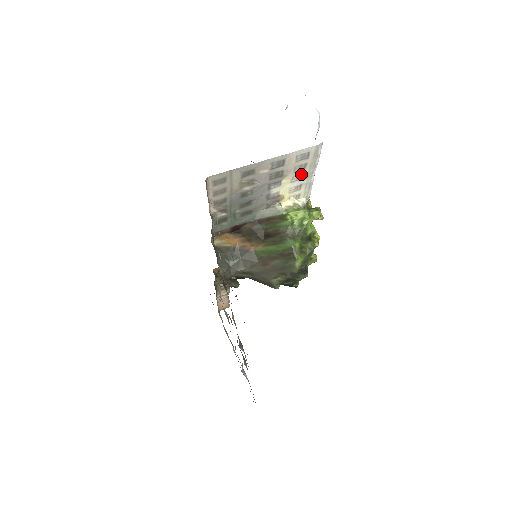
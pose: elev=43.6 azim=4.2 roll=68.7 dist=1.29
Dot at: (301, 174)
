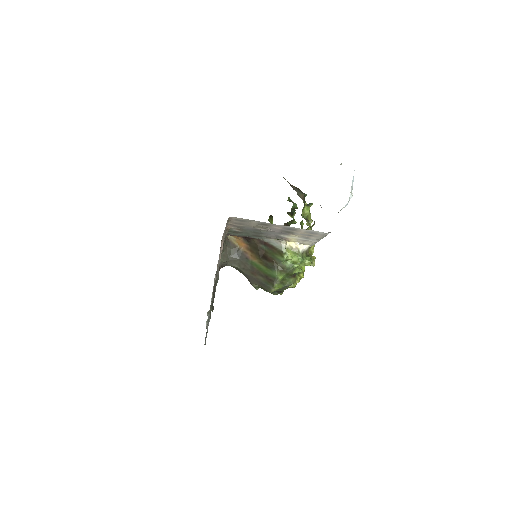
Dot at: (308, 237)
